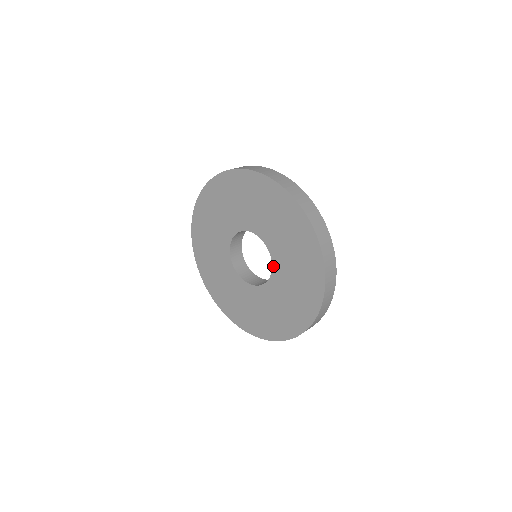
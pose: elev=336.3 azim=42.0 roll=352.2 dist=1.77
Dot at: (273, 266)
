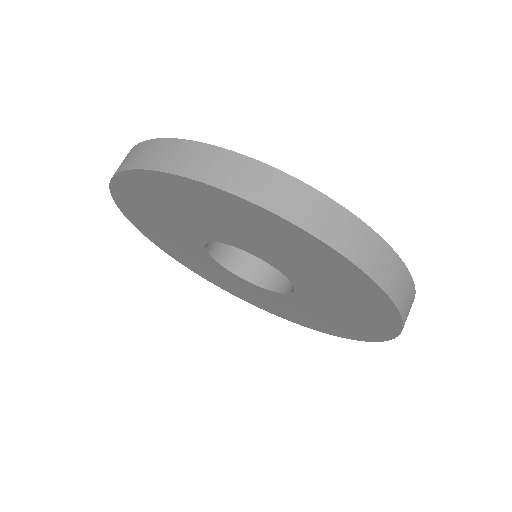
Dot at: (290, 295)
